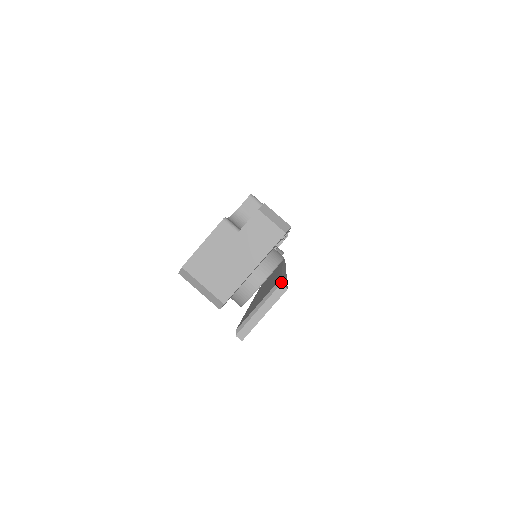
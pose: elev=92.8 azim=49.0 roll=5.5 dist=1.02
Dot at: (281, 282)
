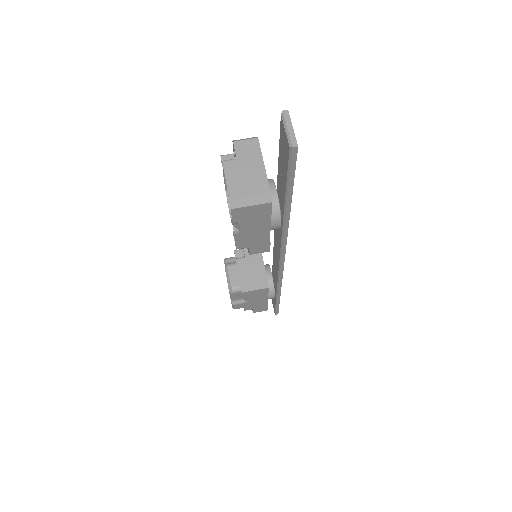
Dot at: (282, 116)
